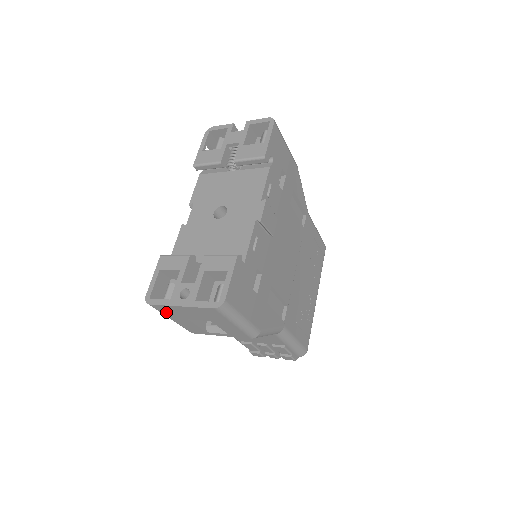
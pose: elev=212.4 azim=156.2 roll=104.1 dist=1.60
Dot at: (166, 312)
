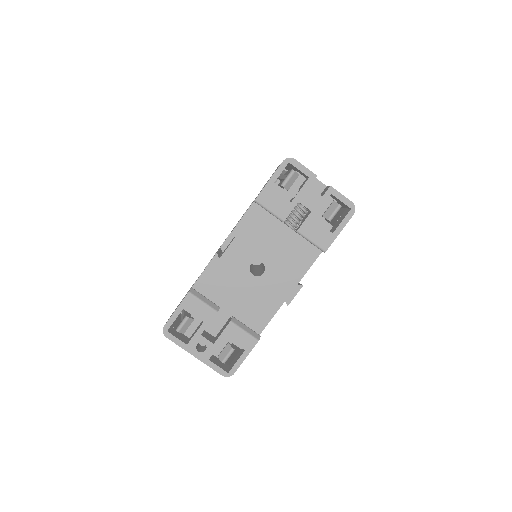
Dot at: occluded
